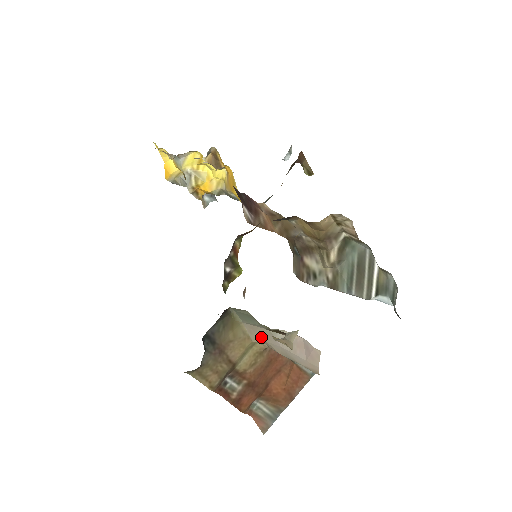
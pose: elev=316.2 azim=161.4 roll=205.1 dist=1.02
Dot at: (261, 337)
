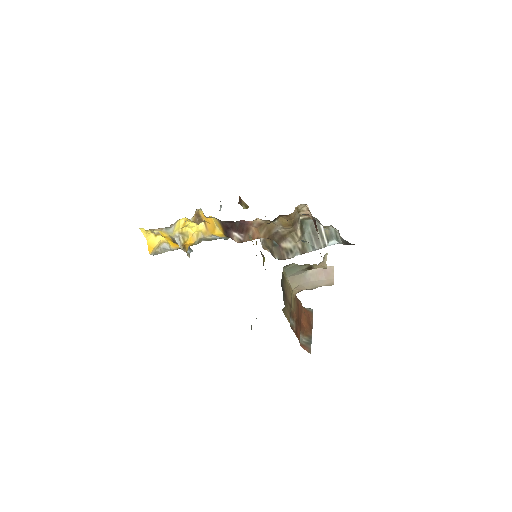
Dot at: (297, 283)
